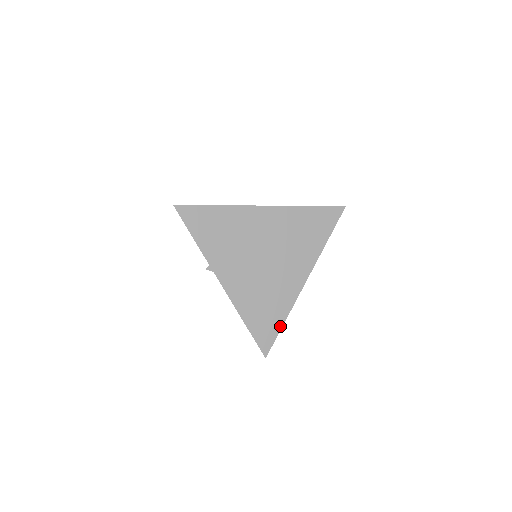
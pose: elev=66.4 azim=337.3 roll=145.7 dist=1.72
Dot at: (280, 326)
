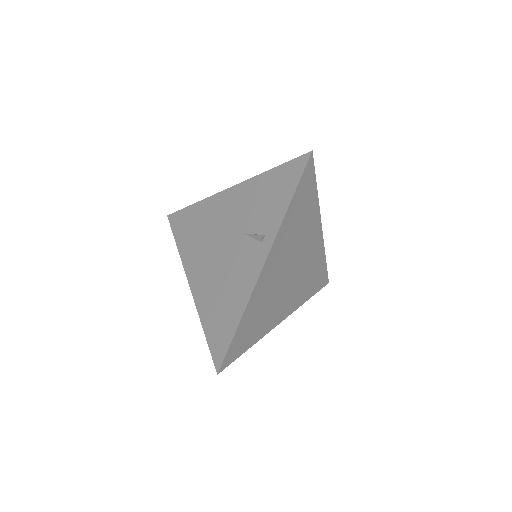
Dot at: (325, 265)
